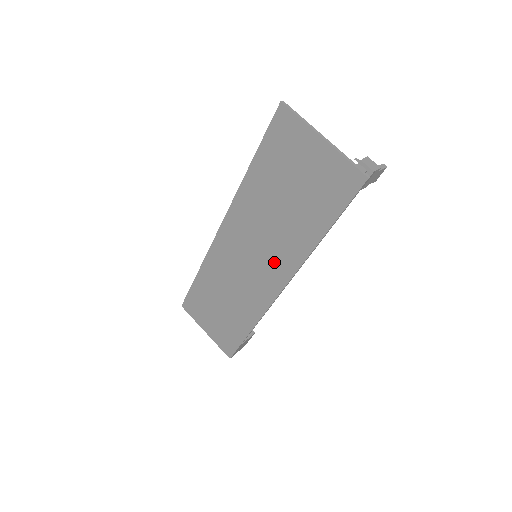
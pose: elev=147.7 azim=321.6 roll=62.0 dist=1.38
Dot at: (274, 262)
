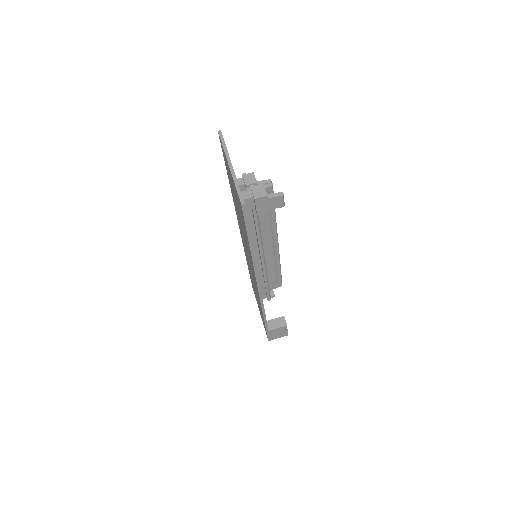
Dot at: (251, 264)
